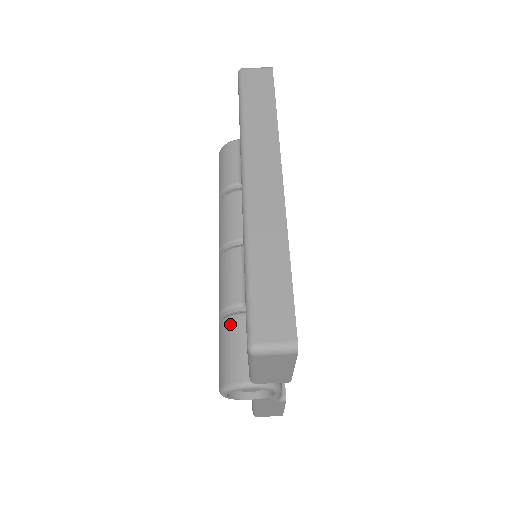
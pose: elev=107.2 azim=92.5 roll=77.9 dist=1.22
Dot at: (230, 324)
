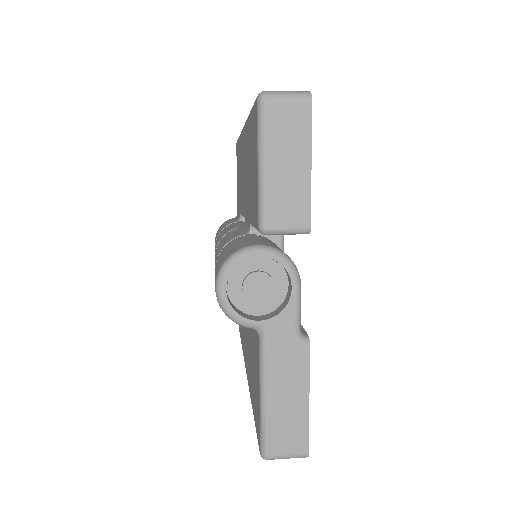
Dot at: (230, 242)
